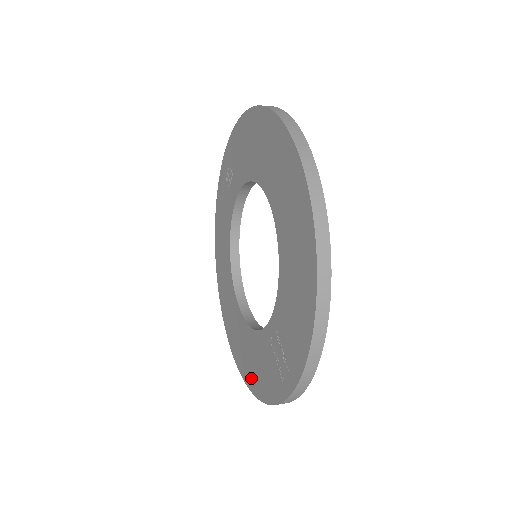
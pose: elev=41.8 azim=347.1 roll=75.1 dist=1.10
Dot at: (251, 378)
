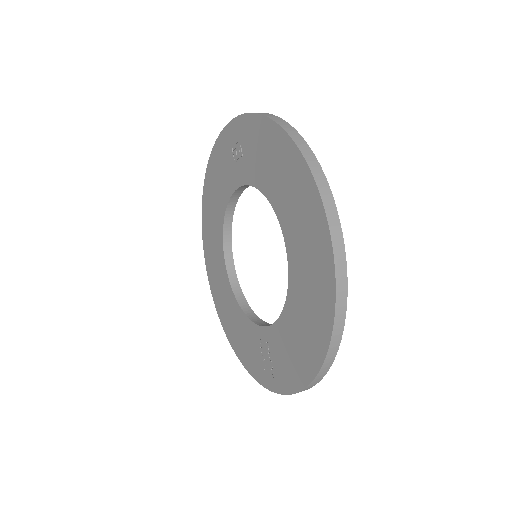
Dot at: (231, 335)
